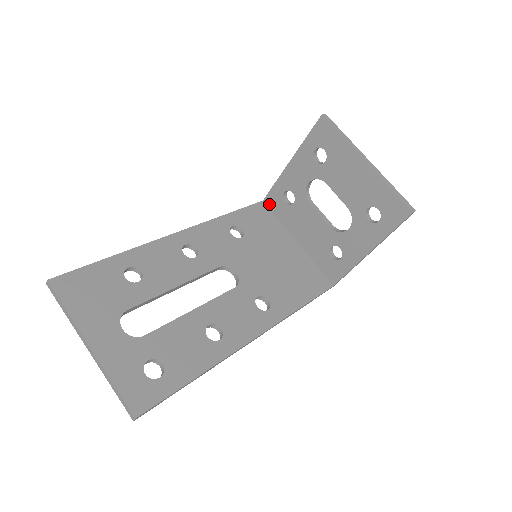
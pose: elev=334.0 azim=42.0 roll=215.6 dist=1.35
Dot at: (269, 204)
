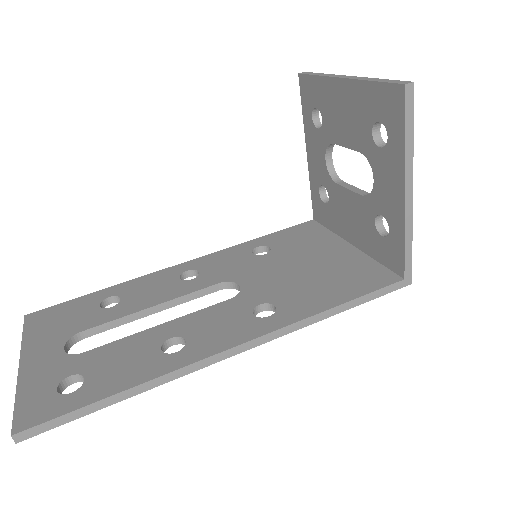
Dot at: (318, 219)
